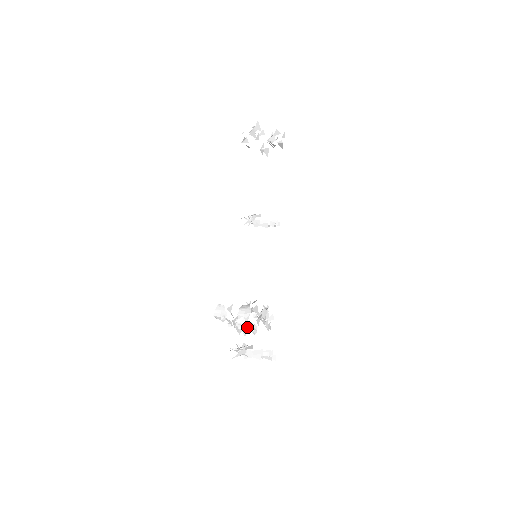
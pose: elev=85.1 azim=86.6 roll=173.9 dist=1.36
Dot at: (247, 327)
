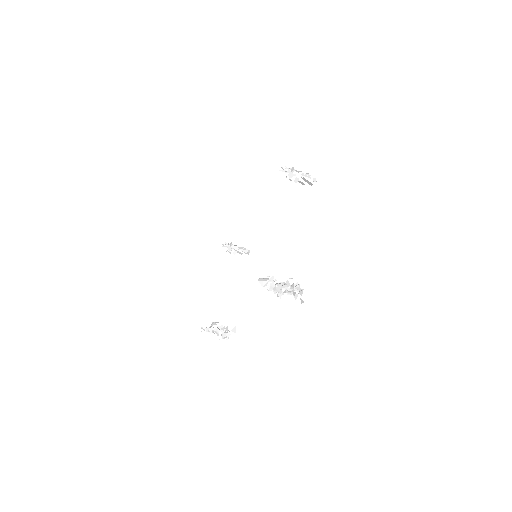
Dot at: occluded
